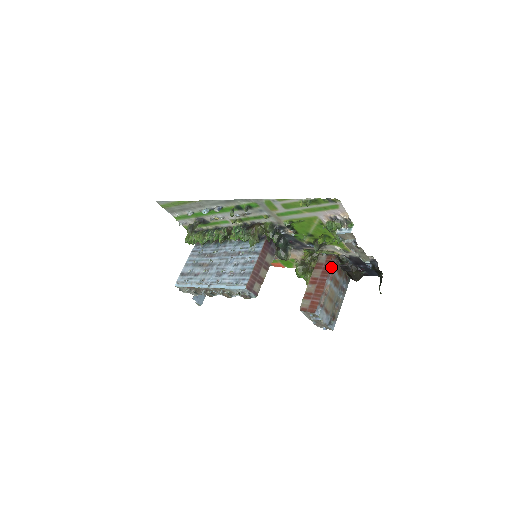
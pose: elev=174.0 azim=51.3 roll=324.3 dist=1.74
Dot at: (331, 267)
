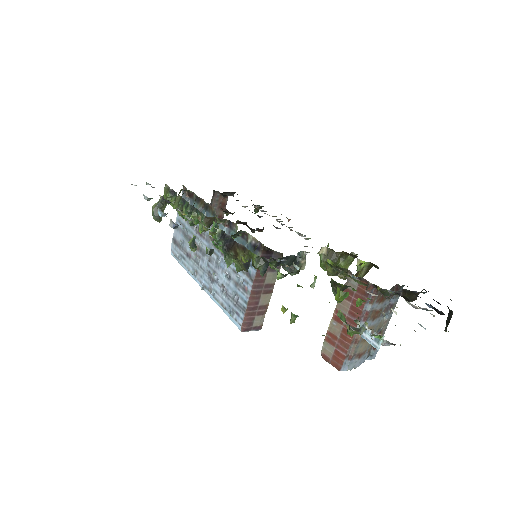
Dot at: (365, 304)
